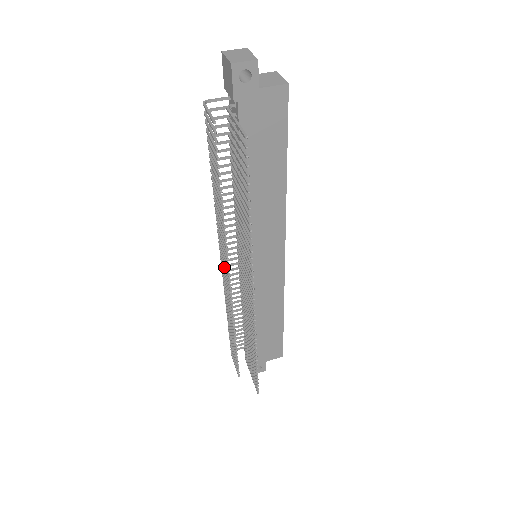
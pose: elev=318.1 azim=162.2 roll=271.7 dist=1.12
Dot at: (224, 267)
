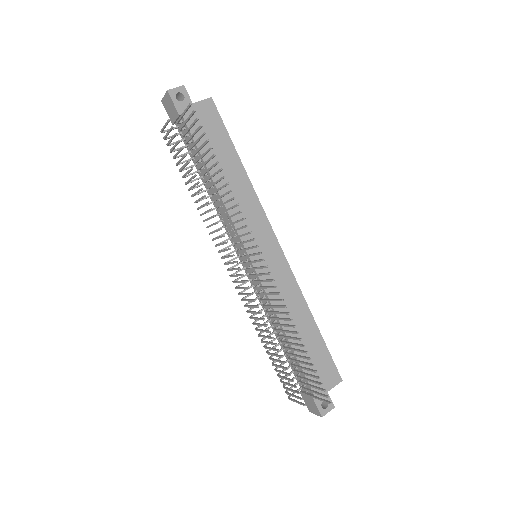
Dot at: (231, 269)
